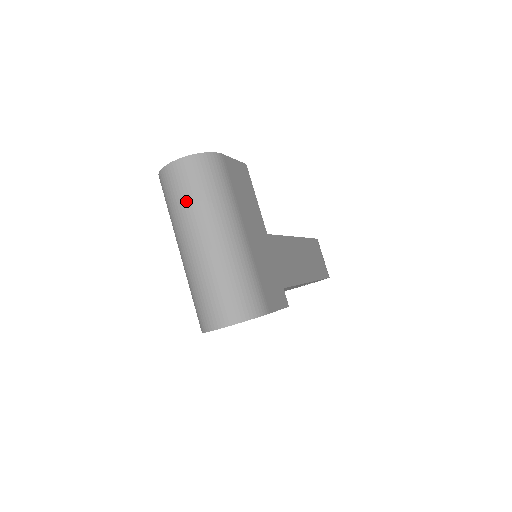
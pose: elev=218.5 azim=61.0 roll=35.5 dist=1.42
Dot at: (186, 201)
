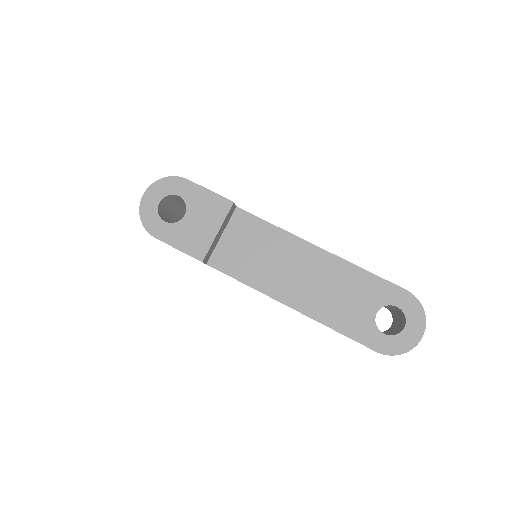
Dot at: occluded
